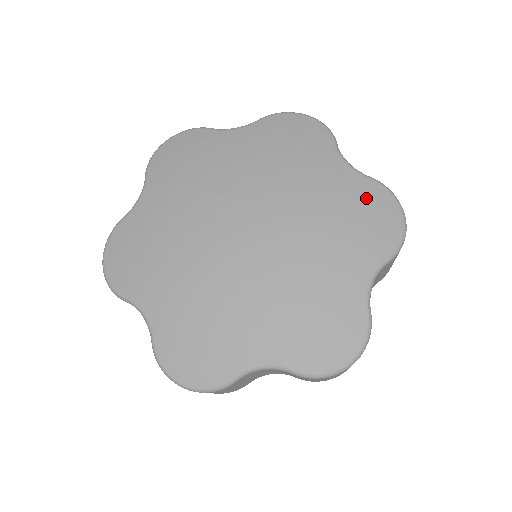
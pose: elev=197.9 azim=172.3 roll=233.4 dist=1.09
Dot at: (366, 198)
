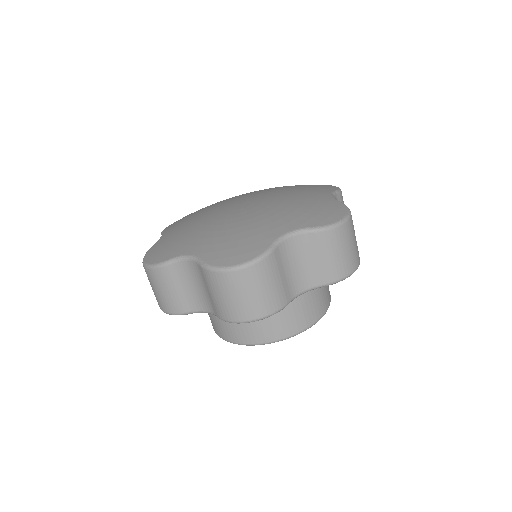
Dot at: (307, 186)
